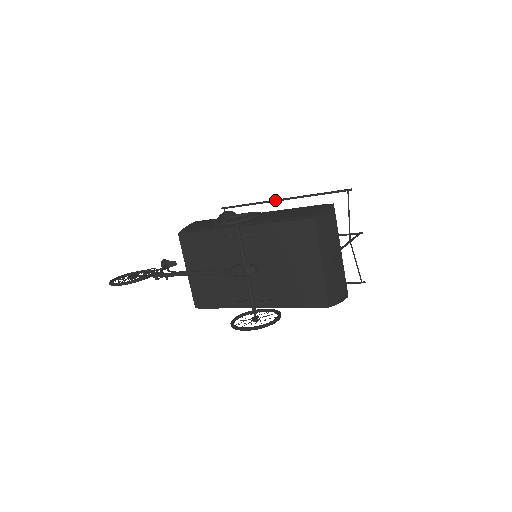
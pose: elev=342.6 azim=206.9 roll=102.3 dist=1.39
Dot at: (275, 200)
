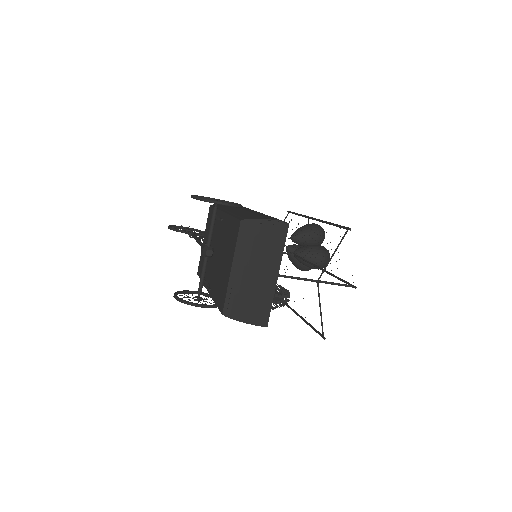
Dot at: occluded
